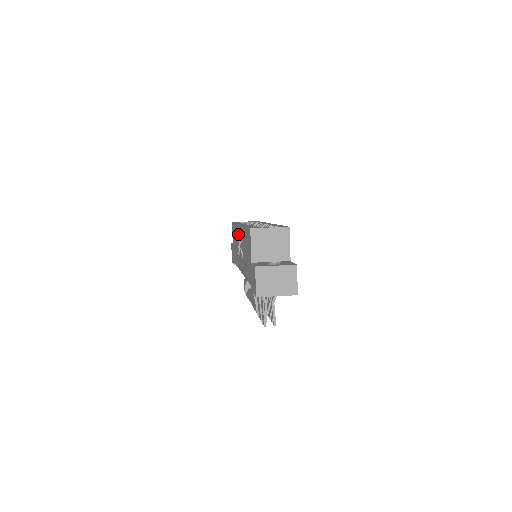
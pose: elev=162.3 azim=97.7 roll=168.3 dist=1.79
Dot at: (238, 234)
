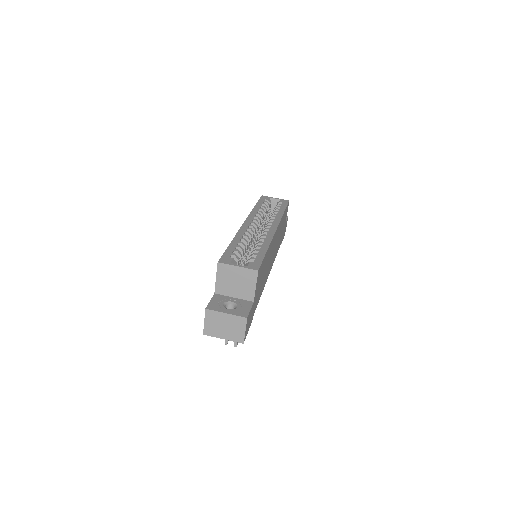
Dot at: occluded
